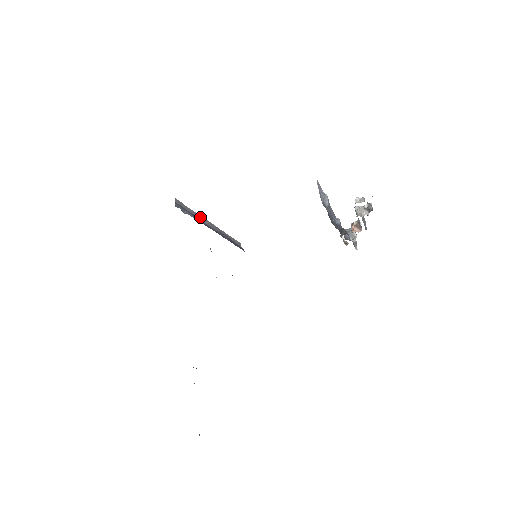
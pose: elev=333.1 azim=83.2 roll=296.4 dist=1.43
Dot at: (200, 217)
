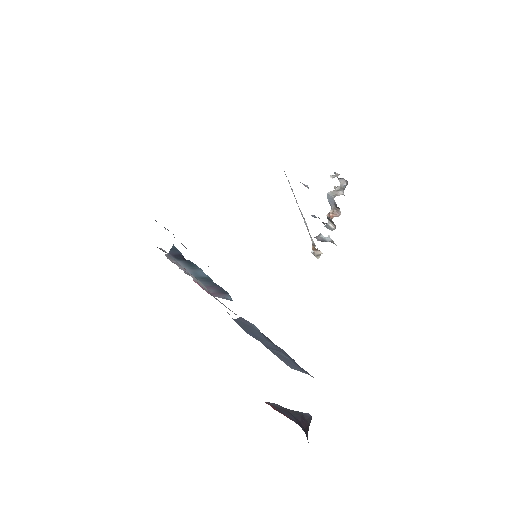
Dot at: occluded
